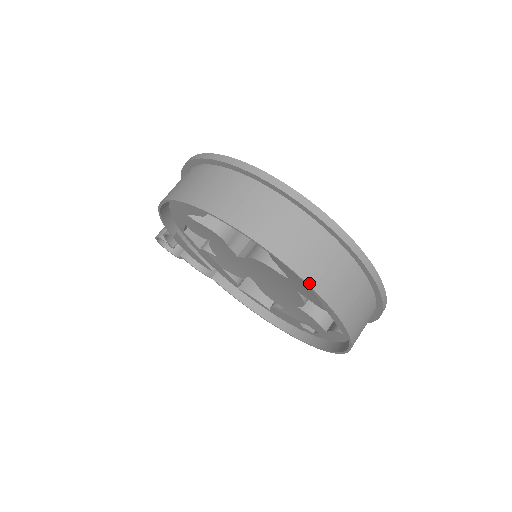
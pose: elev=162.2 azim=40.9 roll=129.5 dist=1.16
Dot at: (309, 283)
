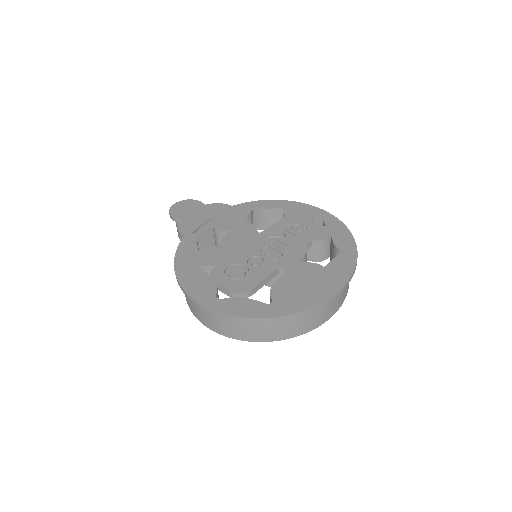
Dot at: (305, 333)
